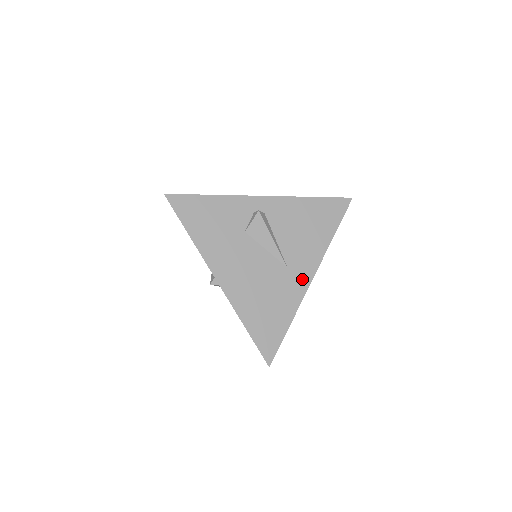
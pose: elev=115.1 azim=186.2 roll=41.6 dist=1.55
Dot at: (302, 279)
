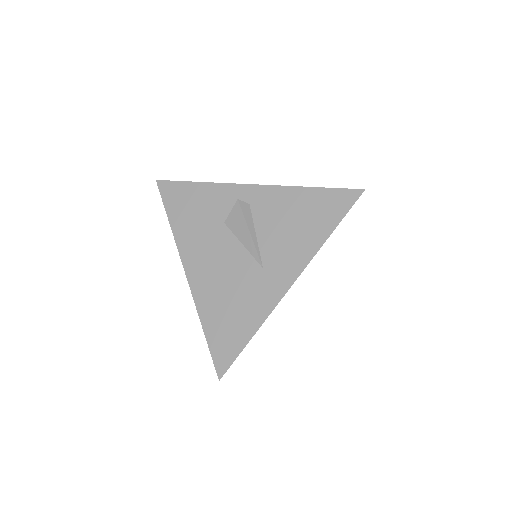
Dot at: (278, 284)
